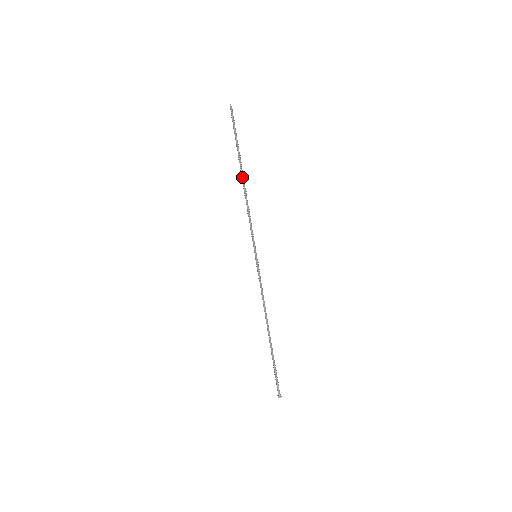
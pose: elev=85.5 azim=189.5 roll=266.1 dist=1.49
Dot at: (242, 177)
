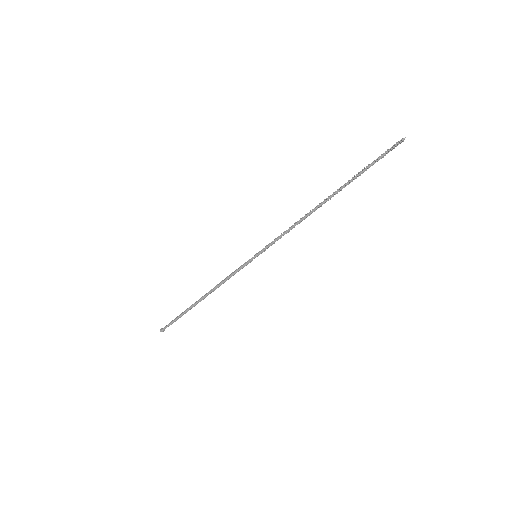
Dot at: occluded
